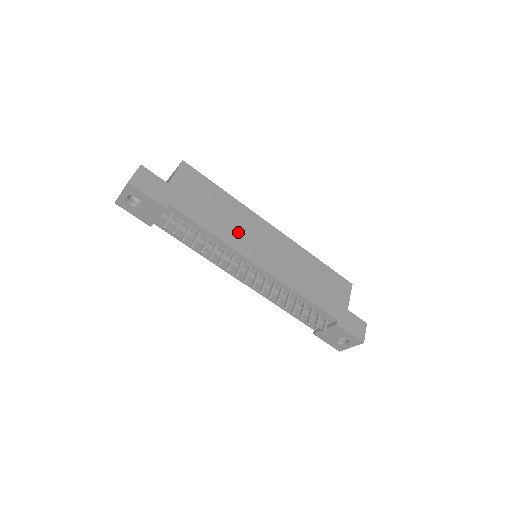
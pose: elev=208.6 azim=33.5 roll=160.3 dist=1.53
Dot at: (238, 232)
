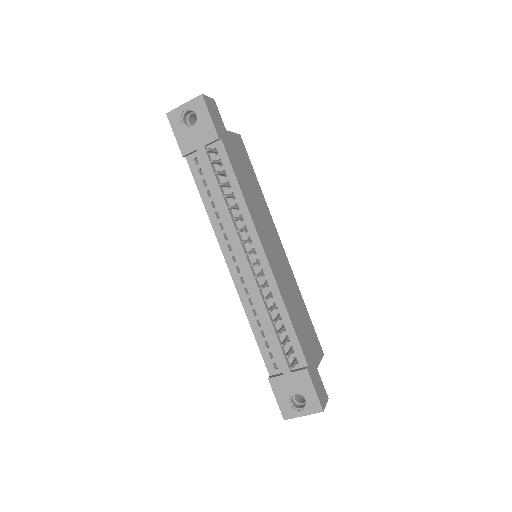
Dot at: (259, 215)
